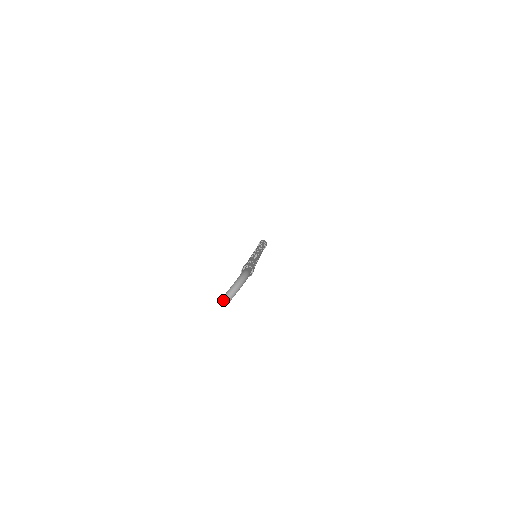
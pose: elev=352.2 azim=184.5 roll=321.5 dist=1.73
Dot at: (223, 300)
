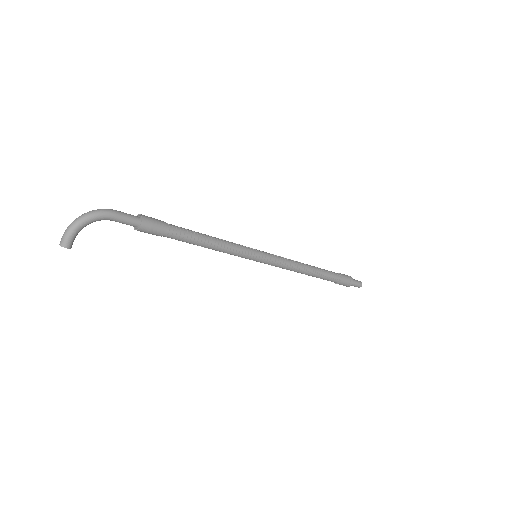
Dot at: (61, 239)
